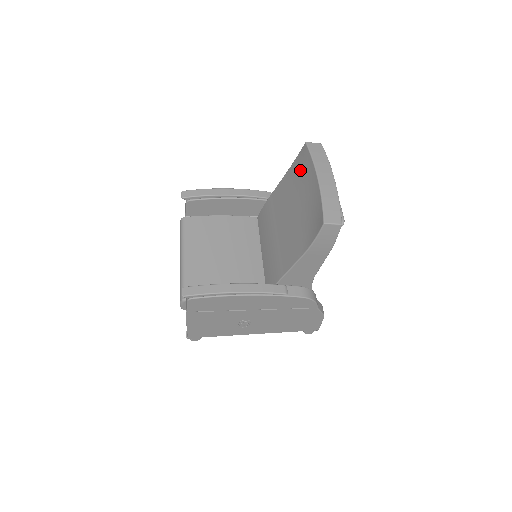
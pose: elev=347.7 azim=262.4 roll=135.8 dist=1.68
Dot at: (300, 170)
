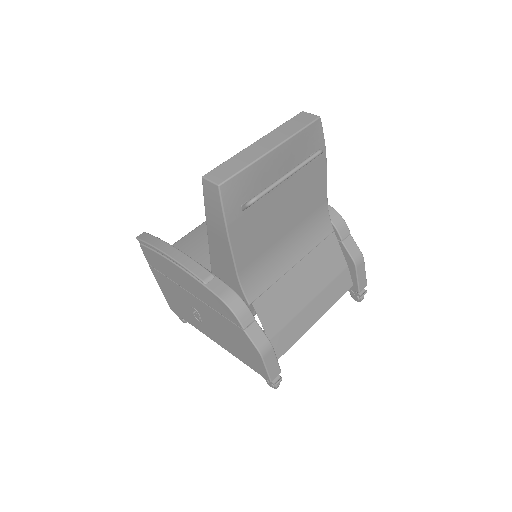
Dot at: occluded
